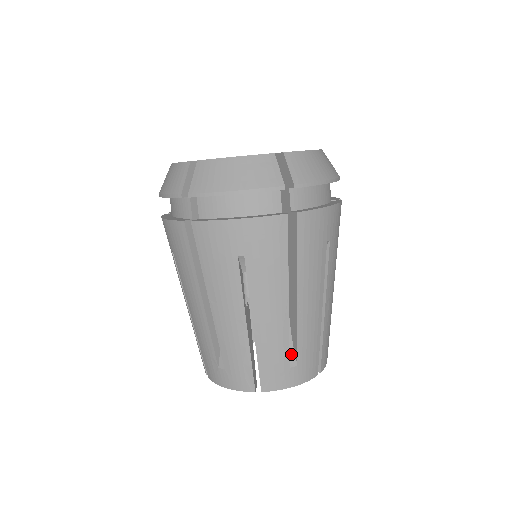
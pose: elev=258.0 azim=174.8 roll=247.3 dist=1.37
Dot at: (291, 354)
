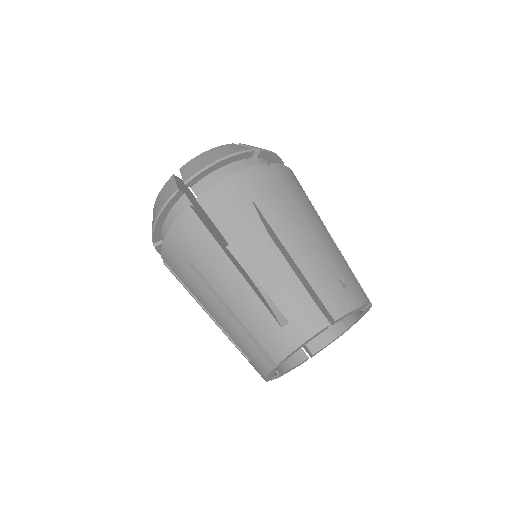
Dot at: (280, 315)
